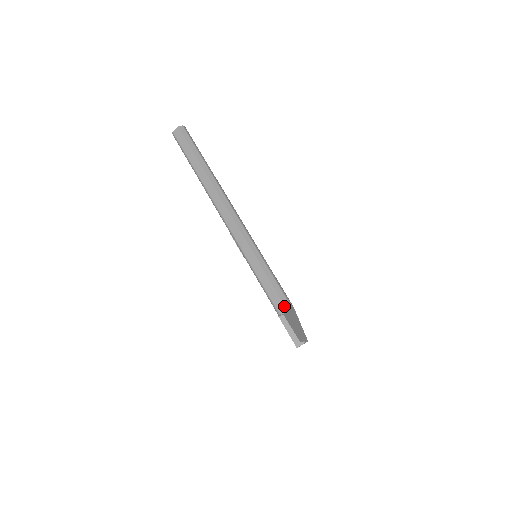
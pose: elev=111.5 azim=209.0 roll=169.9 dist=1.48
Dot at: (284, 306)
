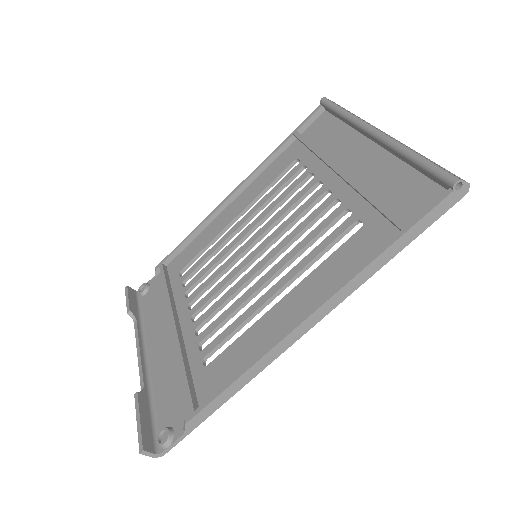
Dot at: (465, 181)
